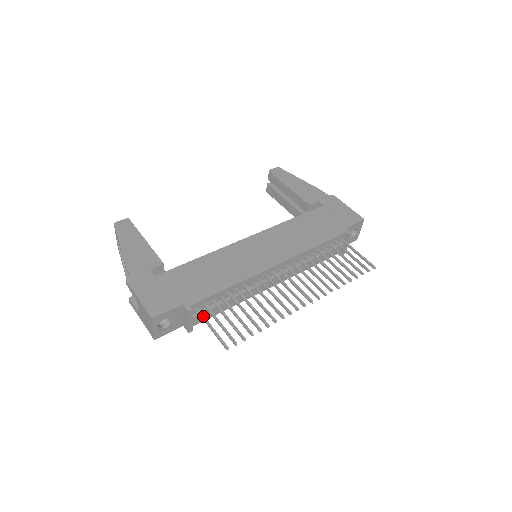
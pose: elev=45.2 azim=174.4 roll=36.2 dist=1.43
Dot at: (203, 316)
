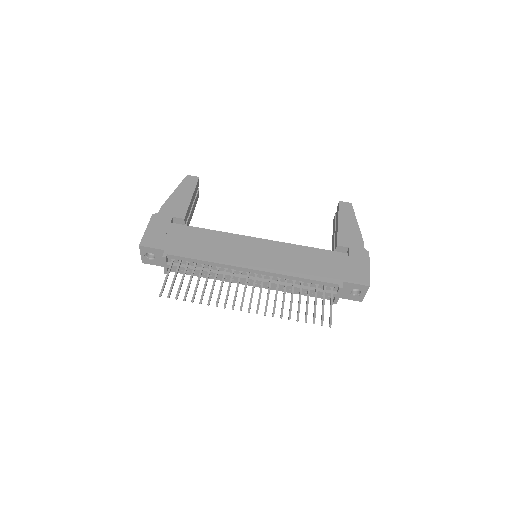
Dot at: (170, 266)
